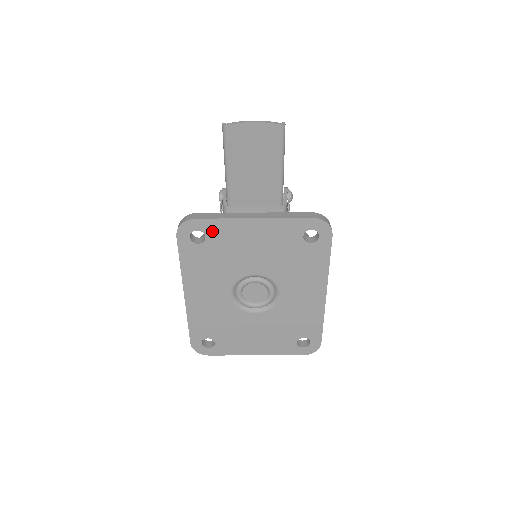
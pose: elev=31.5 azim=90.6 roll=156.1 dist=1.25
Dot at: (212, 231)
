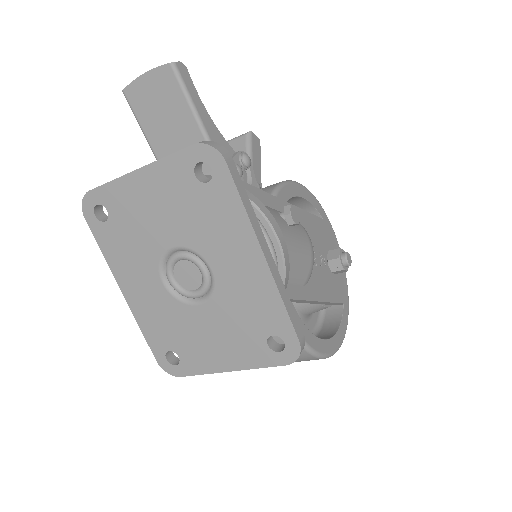
Dot at: (109, 201)
